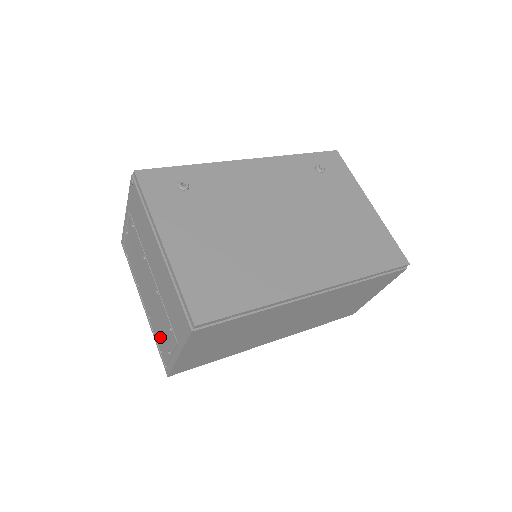
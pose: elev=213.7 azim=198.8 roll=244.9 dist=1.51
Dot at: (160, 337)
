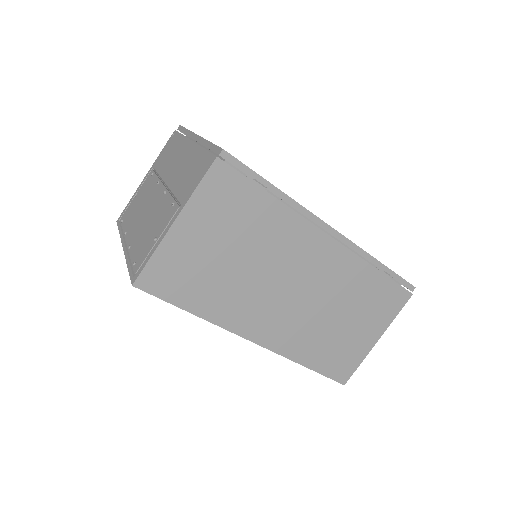
Dot at: (143, 244)
